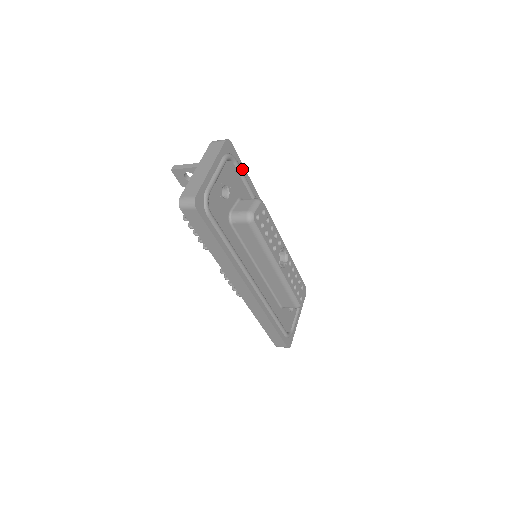
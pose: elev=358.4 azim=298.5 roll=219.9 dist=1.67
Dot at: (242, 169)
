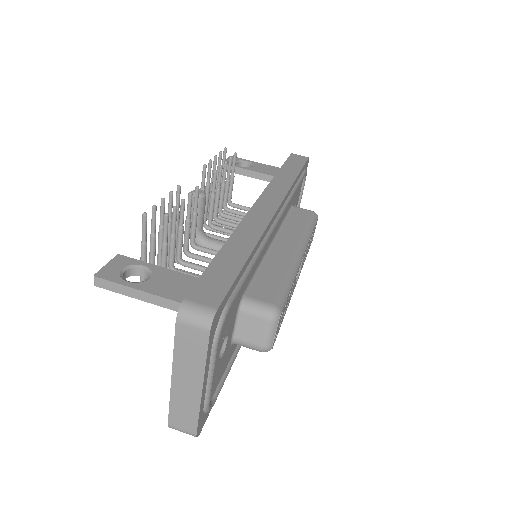
Dot at: (236, 282)
